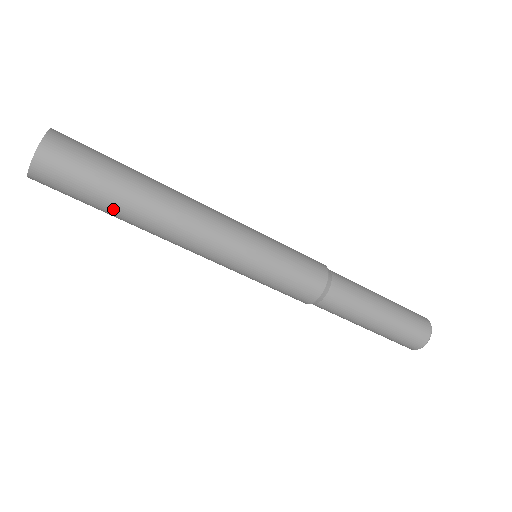
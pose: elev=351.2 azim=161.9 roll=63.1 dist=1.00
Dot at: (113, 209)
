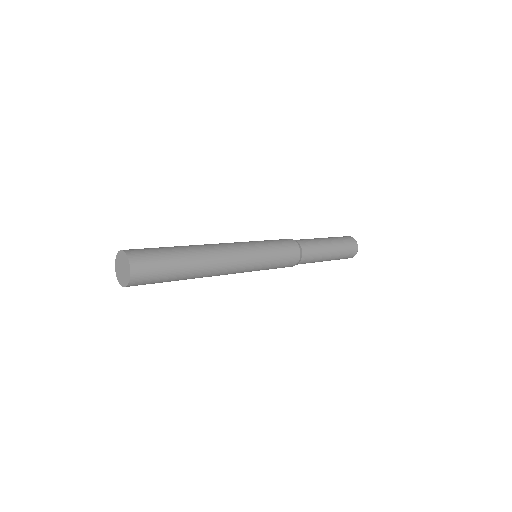
Dot at: occluded
